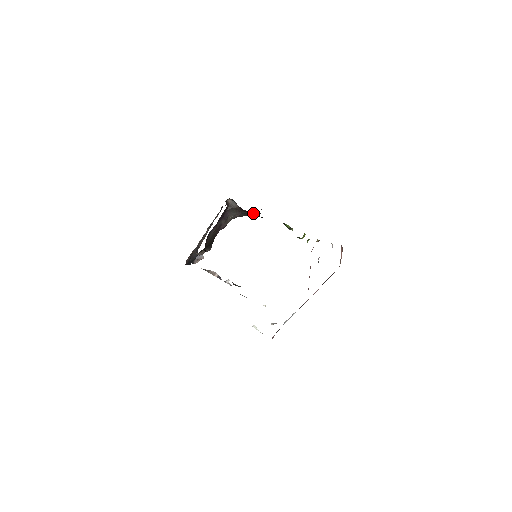
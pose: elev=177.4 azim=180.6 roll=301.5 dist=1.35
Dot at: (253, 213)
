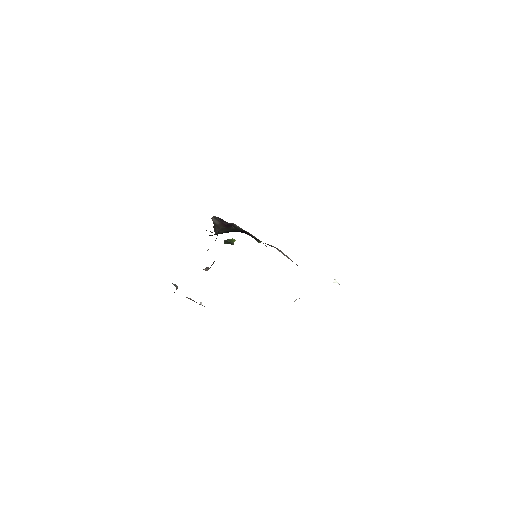
Dot at: (230, 227)
